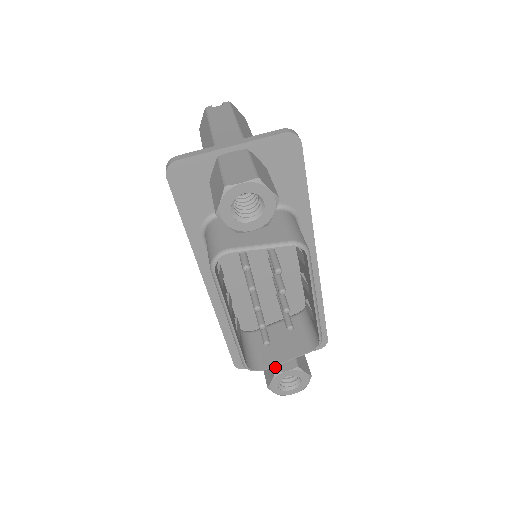
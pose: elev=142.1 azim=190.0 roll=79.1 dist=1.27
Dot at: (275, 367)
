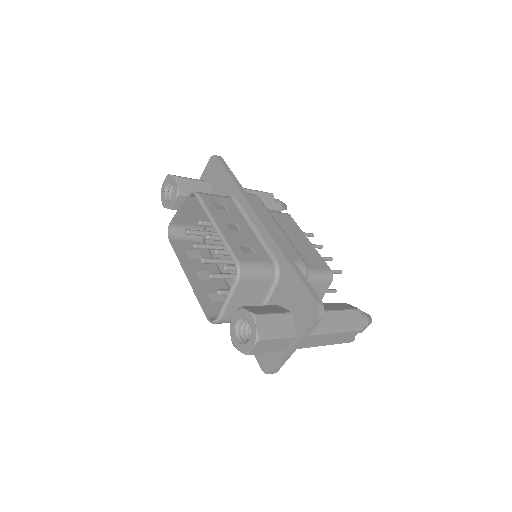
Dot at: occluded
